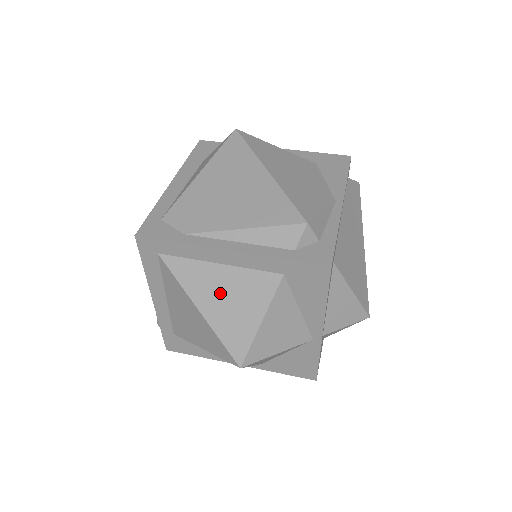
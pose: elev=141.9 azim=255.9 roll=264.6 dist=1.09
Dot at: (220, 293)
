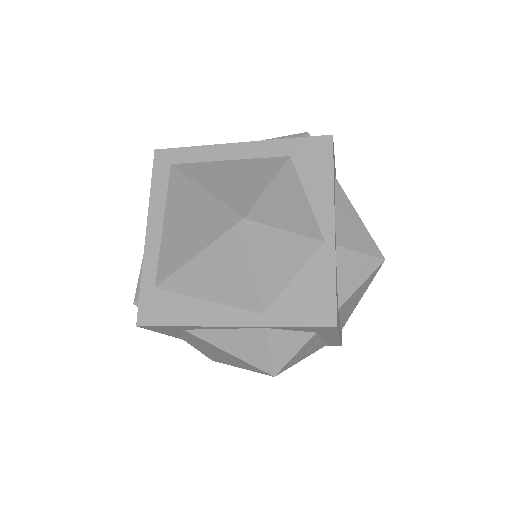
Dot at: (227, 175)
